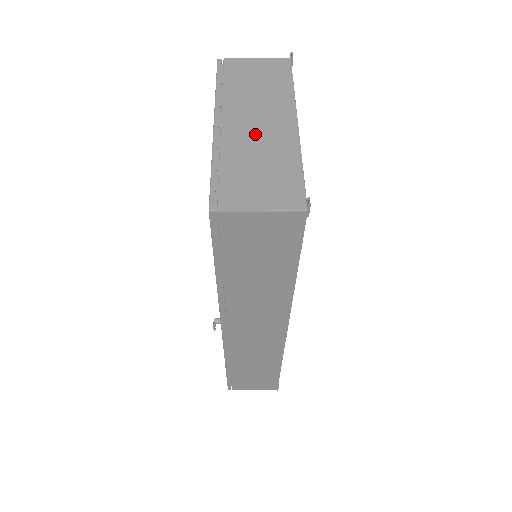
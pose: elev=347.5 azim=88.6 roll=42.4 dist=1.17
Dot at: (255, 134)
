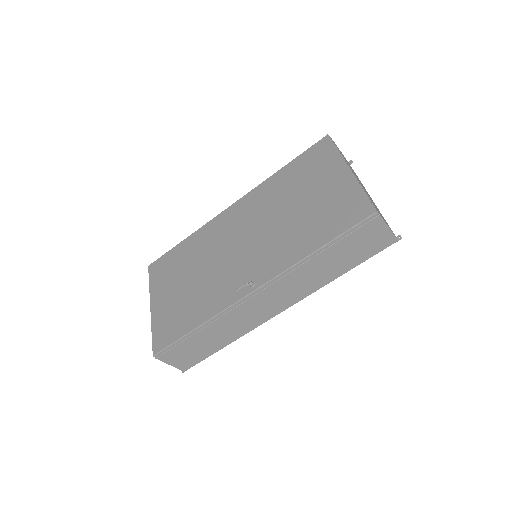
Dot at: occluded
